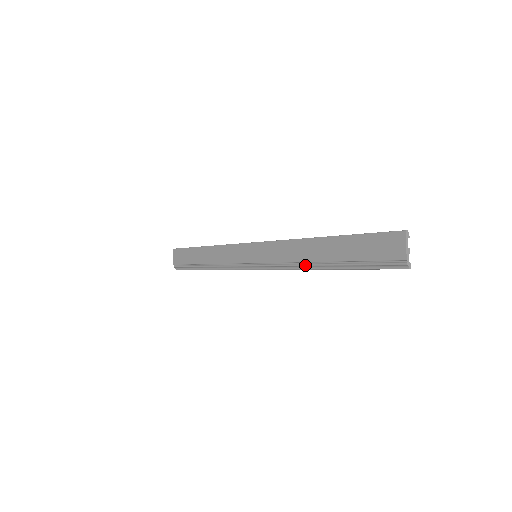
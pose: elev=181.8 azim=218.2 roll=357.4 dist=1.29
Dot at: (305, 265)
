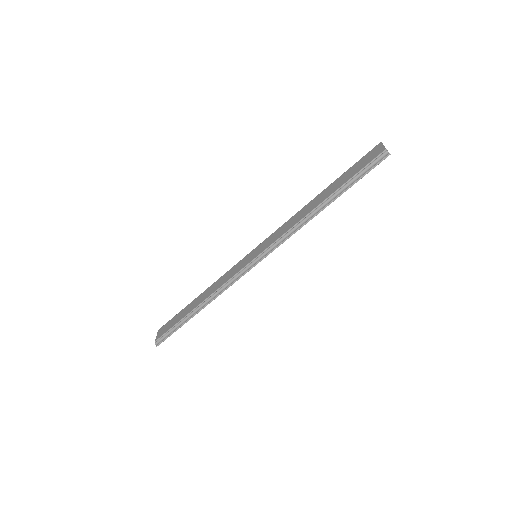
Dot at: (305, 218)
